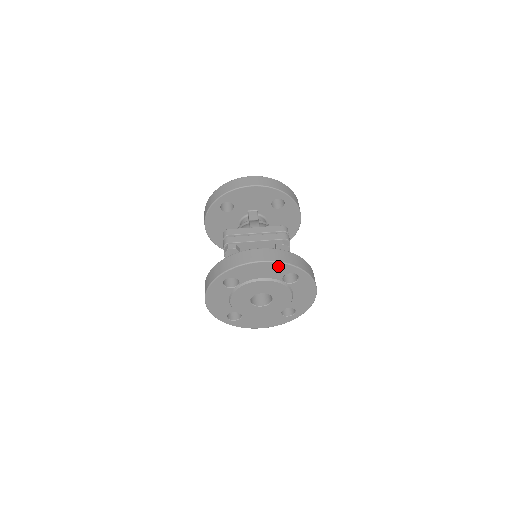
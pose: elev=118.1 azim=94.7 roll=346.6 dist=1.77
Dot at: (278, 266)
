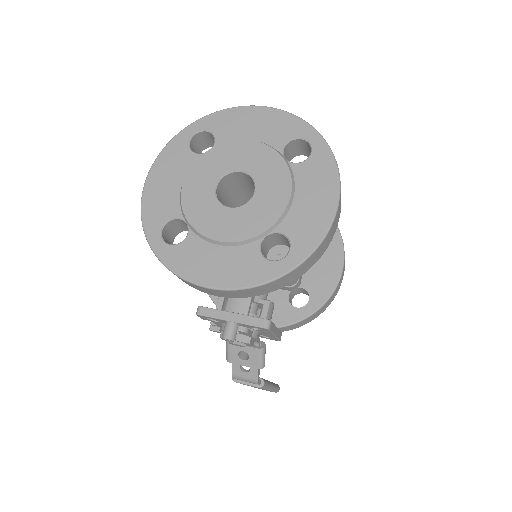
Dot at: (283, 119)
